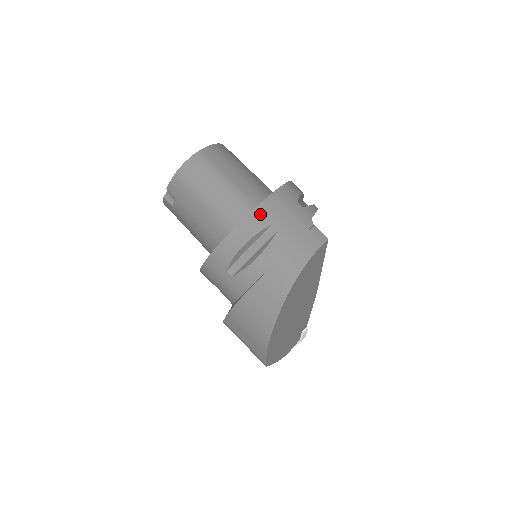
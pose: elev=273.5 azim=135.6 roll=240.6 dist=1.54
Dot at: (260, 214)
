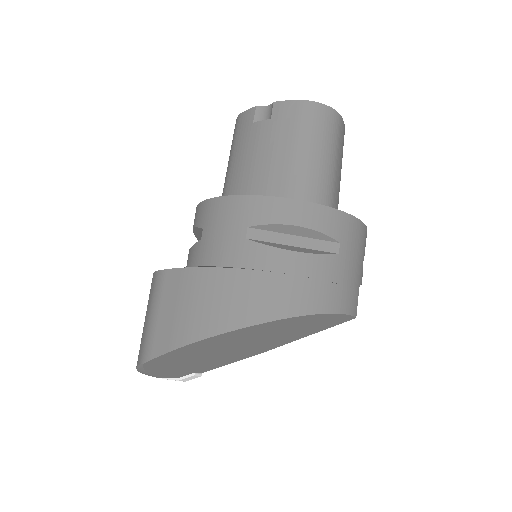
Dot at: (341, 221)
